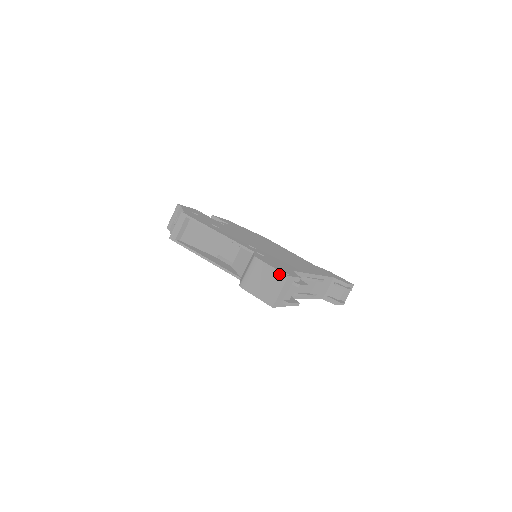
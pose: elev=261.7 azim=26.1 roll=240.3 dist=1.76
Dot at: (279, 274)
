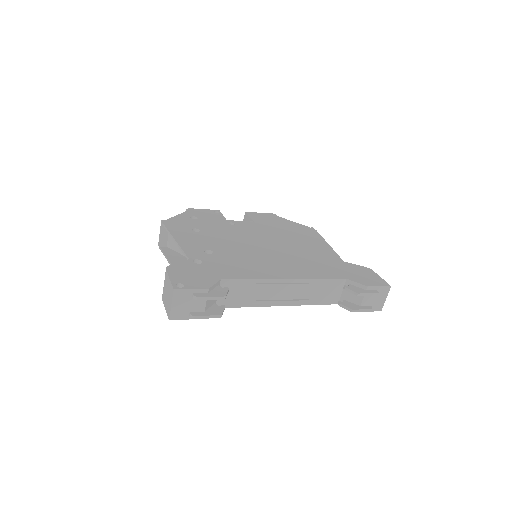
Dot at: (171, 286)
